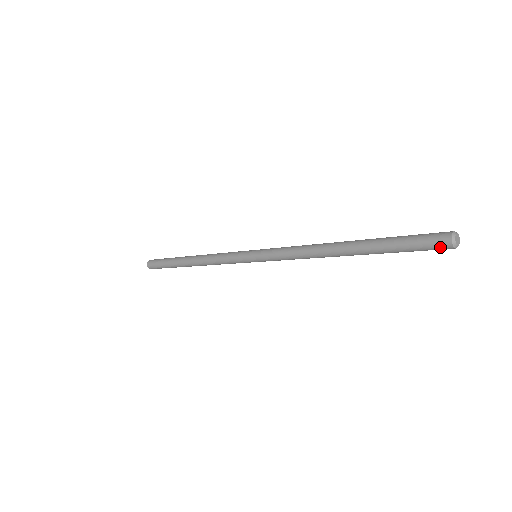
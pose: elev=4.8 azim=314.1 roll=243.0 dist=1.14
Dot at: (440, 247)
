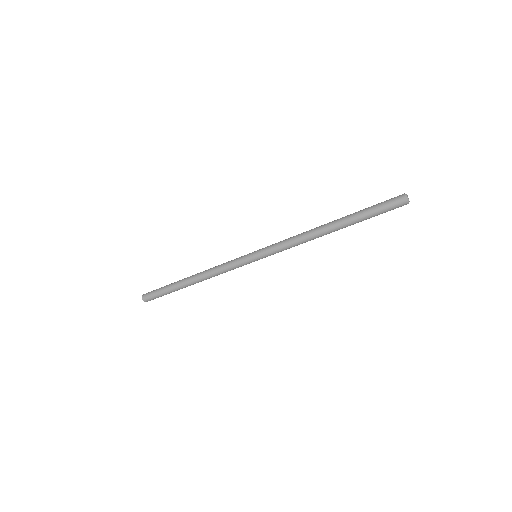
Dot at: (398, 203)
